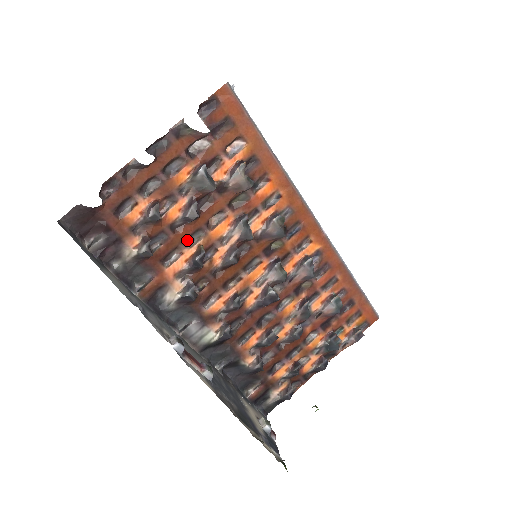
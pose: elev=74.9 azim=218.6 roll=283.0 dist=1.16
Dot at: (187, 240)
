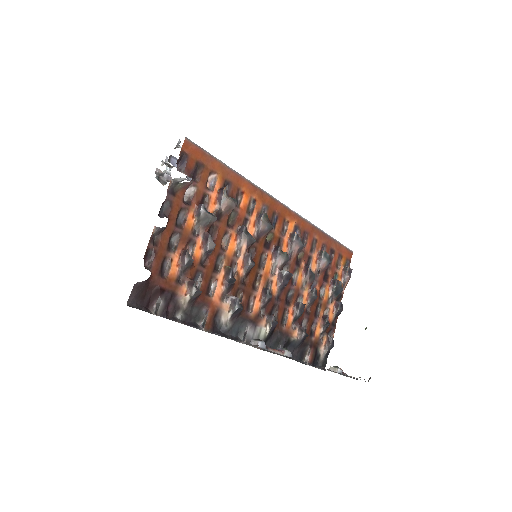
Dot at: (215, 268)
